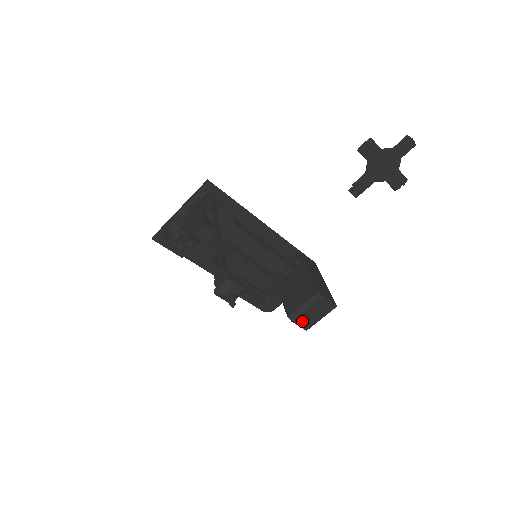
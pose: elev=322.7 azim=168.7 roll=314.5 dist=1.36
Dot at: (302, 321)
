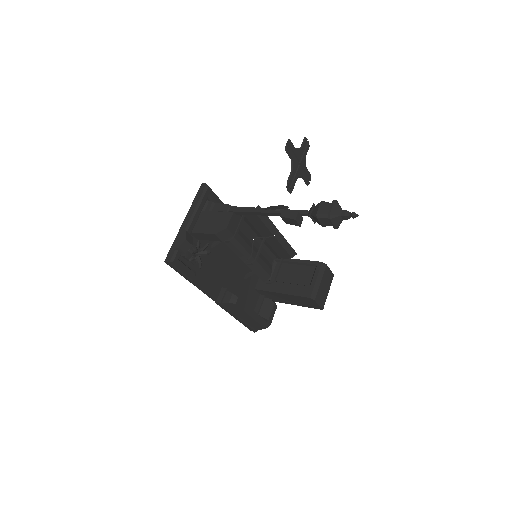
Dot at: (319, 298)
